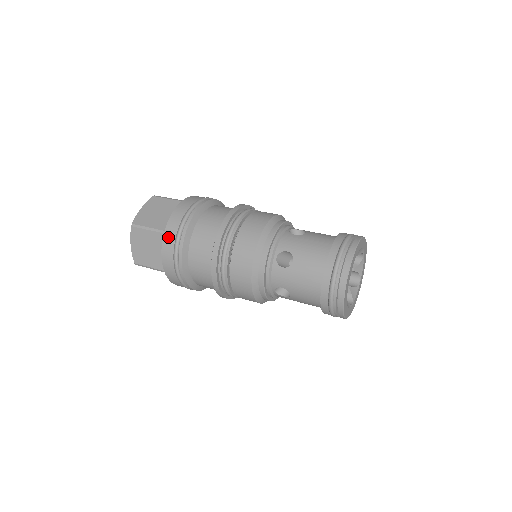
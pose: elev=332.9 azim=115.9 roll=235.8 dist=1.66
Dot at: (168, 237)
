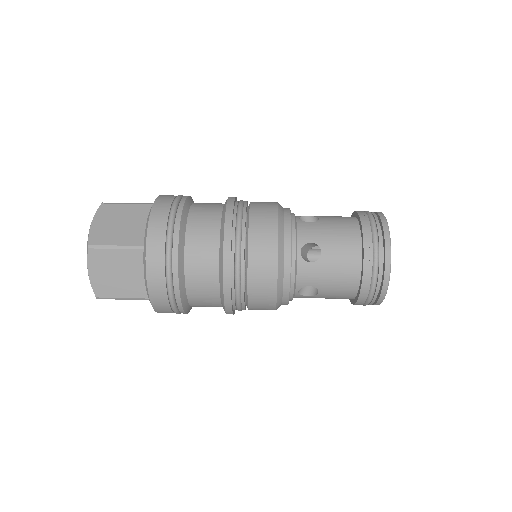
Dot at: (153, 253)
